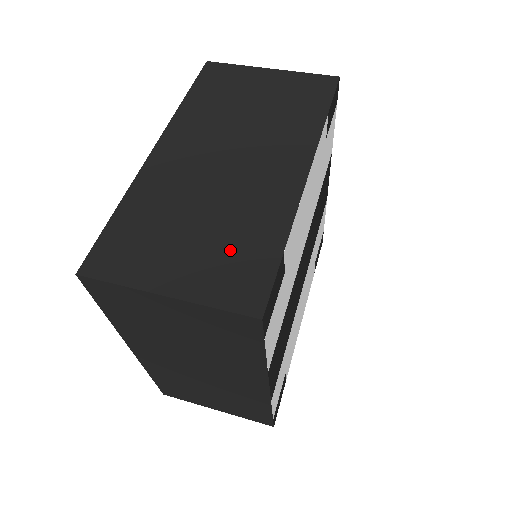
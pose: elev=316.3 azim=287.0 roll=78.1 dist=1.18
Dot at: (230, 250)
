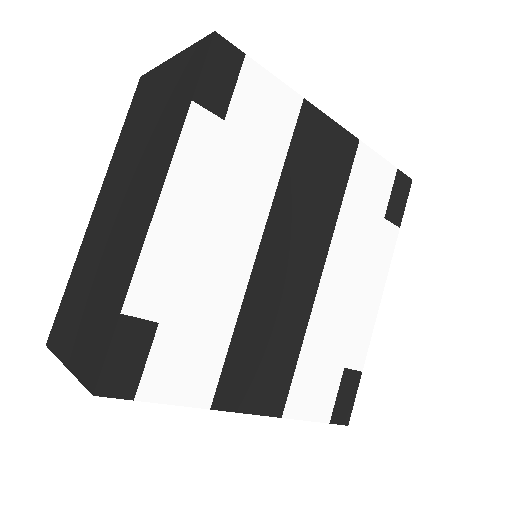
Dot at: (98, 316)
